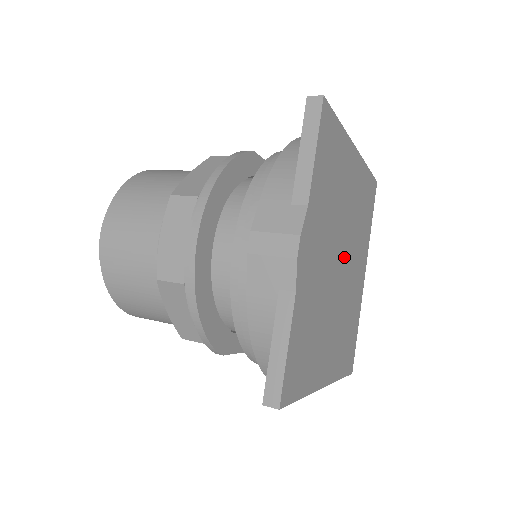
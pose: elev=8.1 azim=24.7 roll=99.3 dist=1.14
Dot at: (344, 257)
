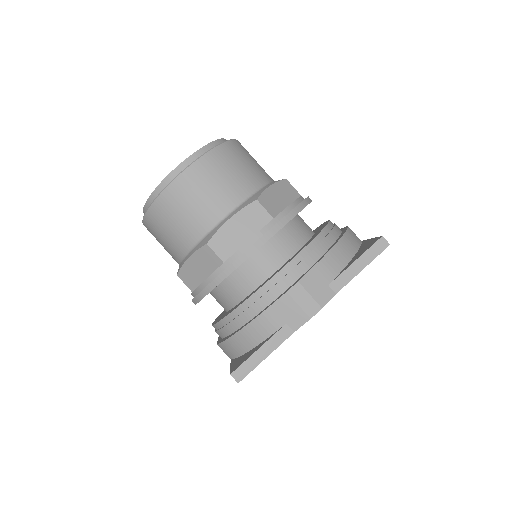
Dot at: occluded
